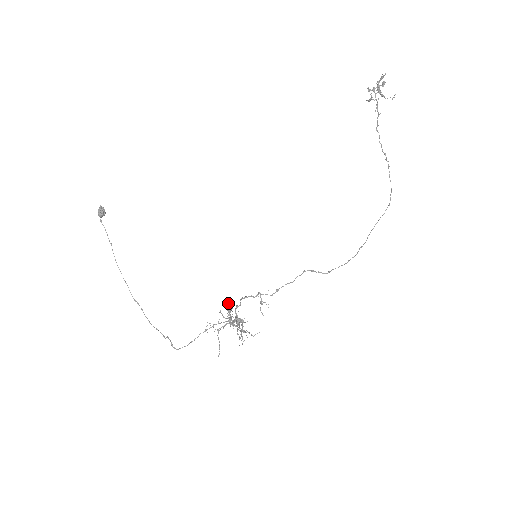
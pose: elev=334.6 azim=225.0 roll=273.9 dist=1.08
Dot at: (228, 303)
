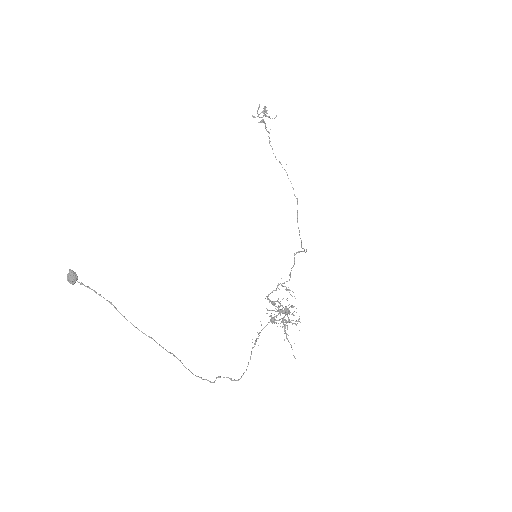
Dot at: (268, 299)
